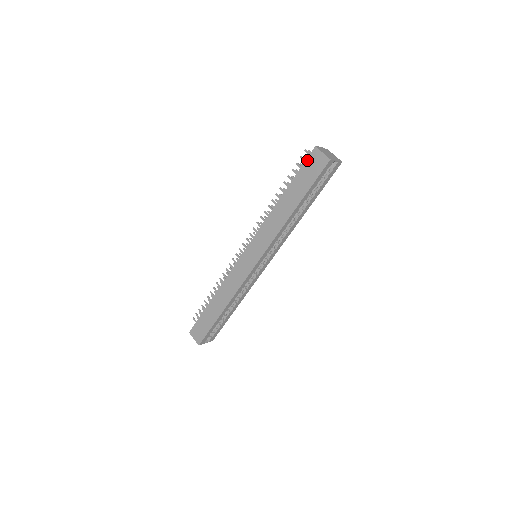
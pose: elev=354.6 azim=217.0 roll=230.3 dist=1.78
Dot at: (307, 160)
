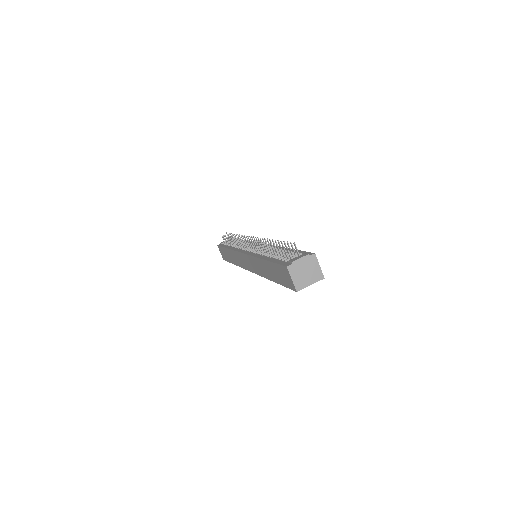
Dot at: (280, 266)
